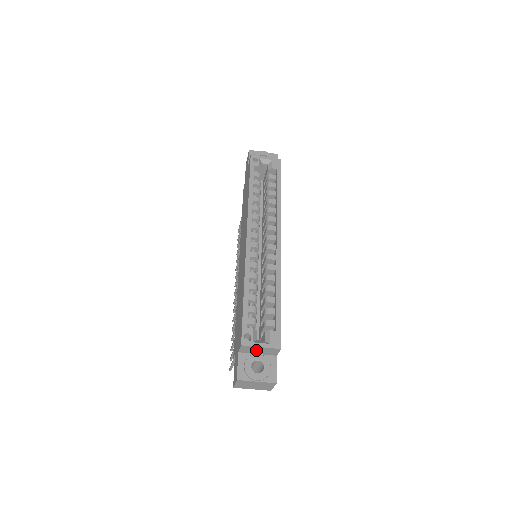
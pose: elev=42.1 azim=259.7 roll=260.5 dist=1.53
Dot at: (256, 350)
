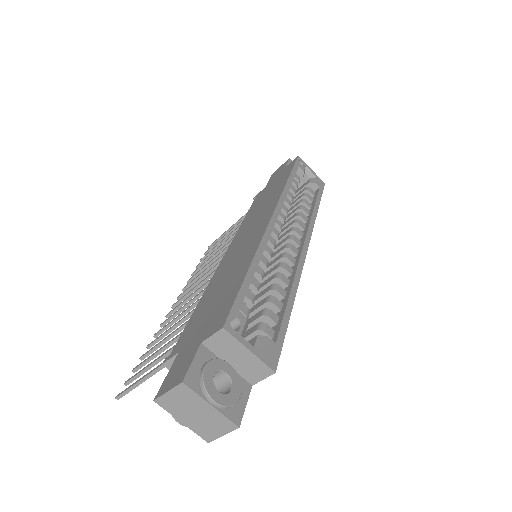
Dot at: (234, 354)
